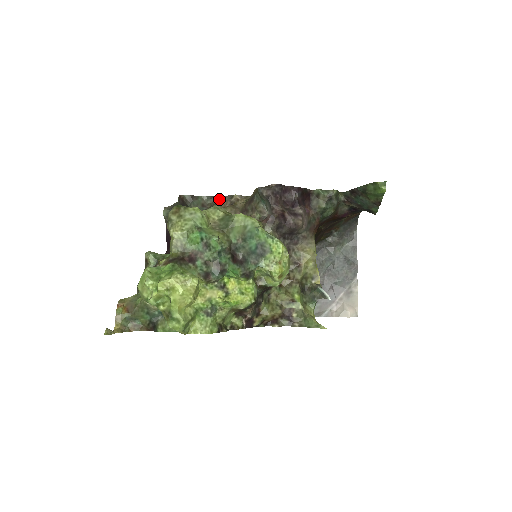
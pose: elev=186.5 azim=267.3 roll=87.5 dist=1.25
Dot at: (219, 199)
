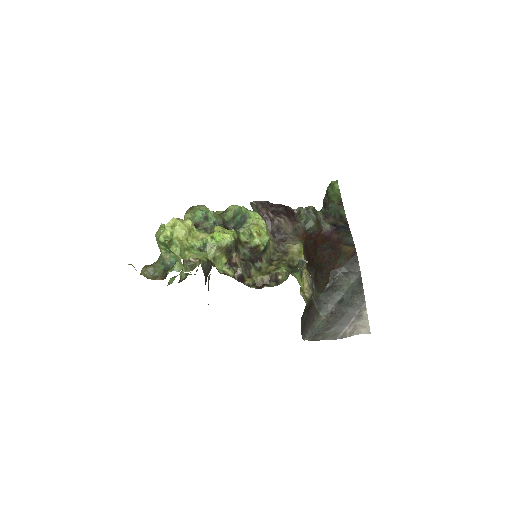
Dot at: occluded
